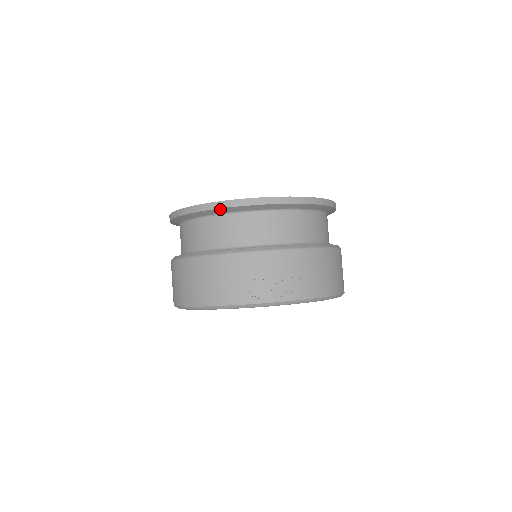
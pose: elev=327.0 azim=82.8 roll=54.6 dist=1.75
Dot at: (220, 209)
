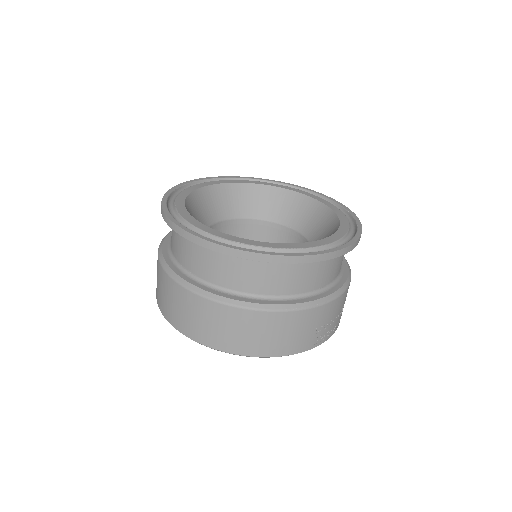
Dot at: (323, 260)
